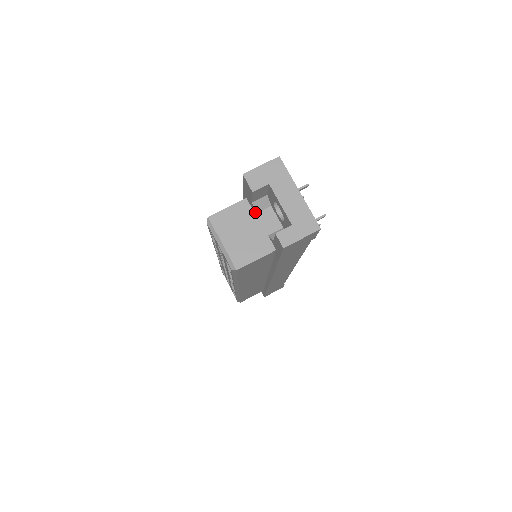
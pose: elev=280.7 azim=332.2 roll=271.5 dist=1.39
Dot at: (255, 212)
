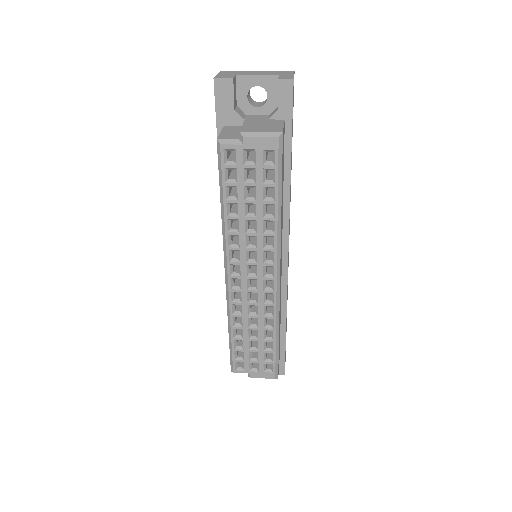
Dot at: (242, 120)
